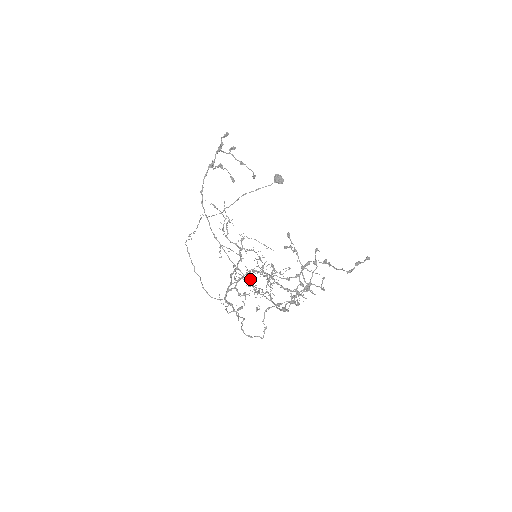
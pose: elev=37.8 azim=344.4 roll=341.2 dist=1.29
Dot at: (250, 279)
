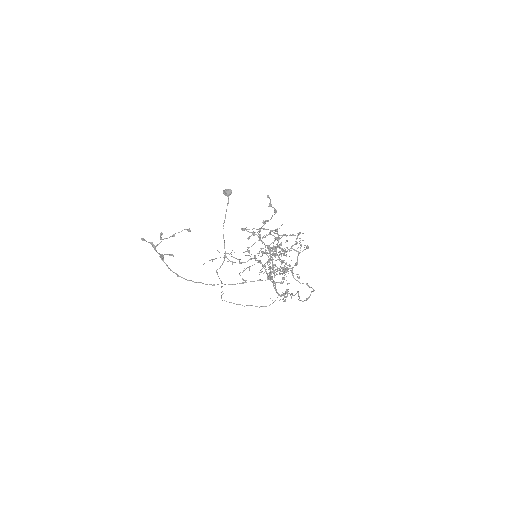
Dot at: occluded
